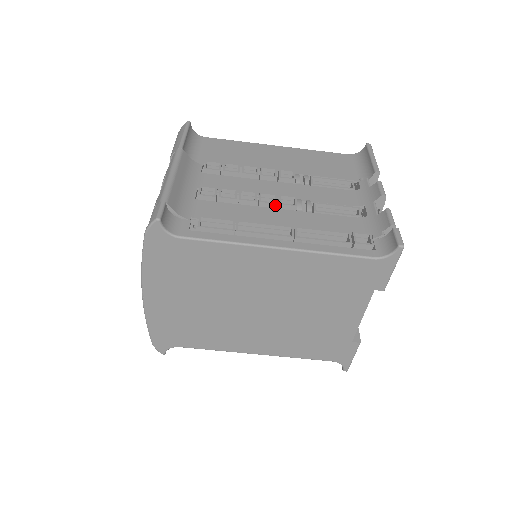
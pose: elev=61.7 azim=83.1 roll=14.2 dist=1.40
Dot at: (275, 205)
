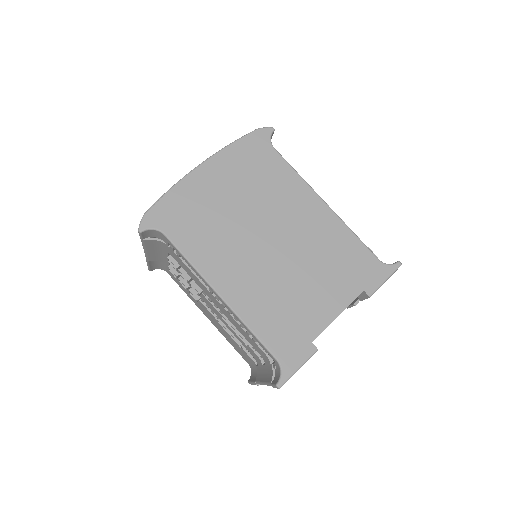
Dot at: occluded
